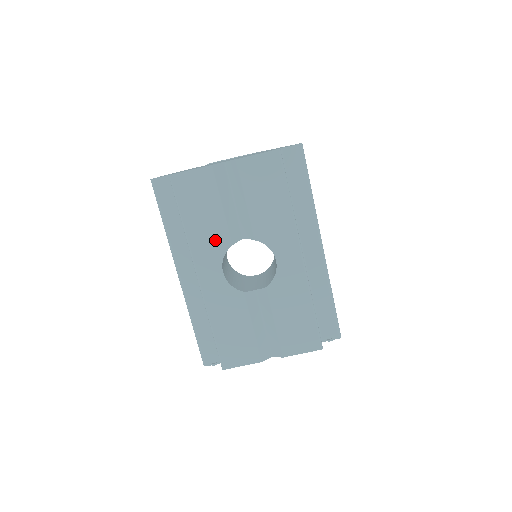
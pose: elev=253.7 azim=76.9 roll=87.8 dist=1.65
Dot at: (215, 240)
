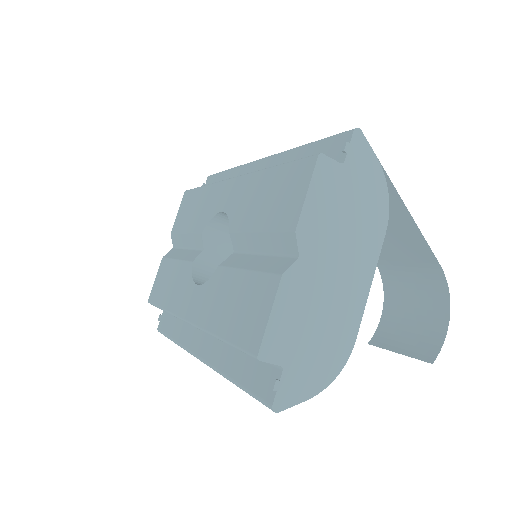
Dot at: (182, 280)
